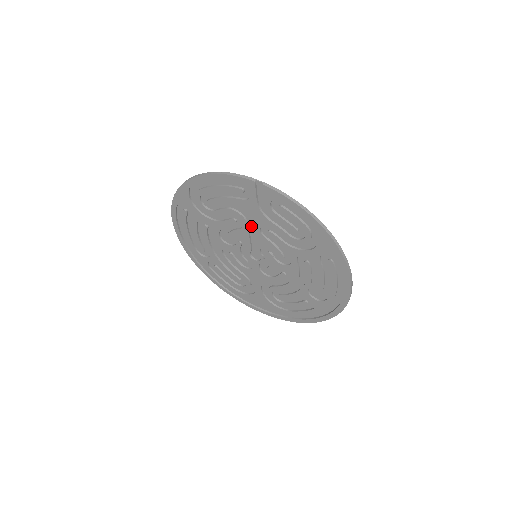
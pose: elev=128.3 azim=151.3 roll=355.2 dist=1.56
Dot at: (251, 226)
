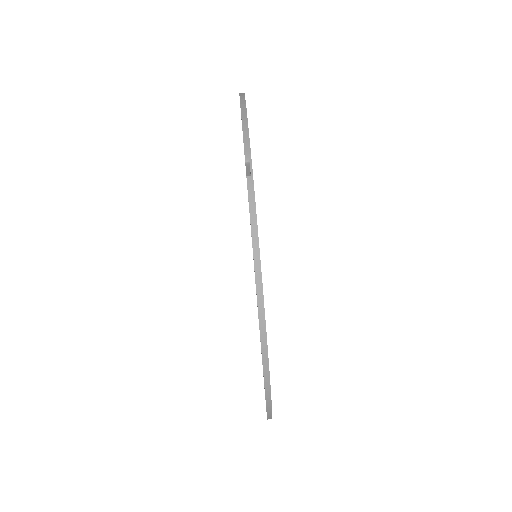
Dot at: occluded
